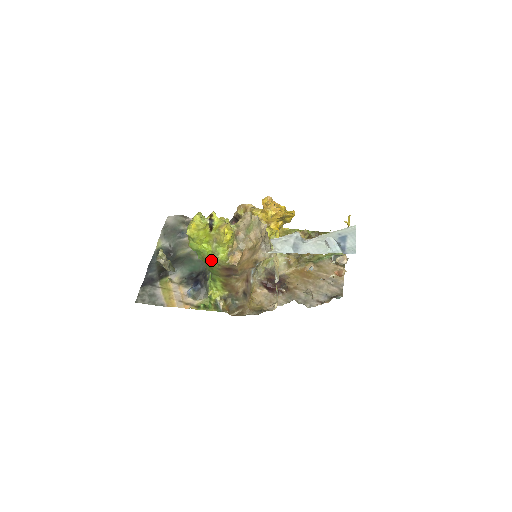
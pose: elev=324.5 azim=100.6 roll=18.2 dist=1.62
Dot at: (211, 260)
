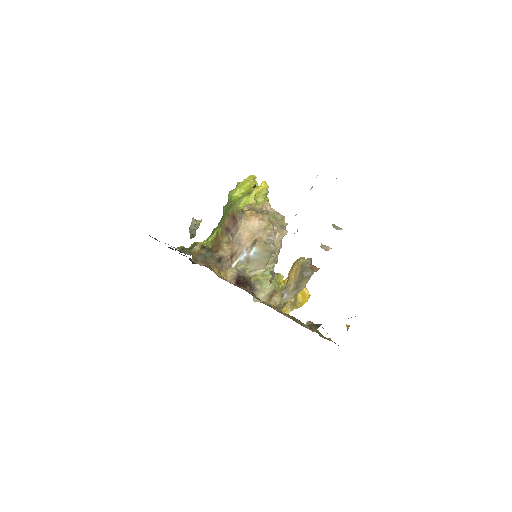
Dot at: (231, 207)
